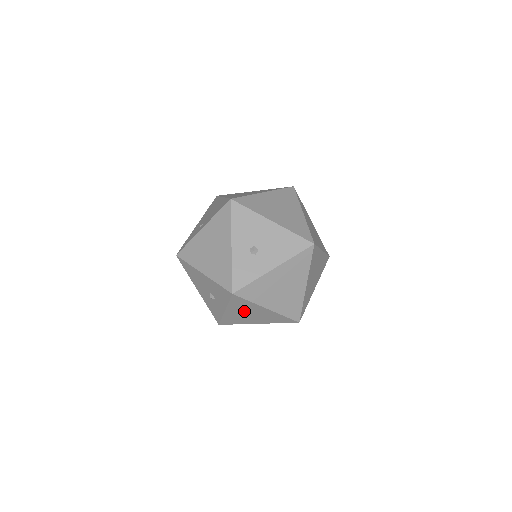
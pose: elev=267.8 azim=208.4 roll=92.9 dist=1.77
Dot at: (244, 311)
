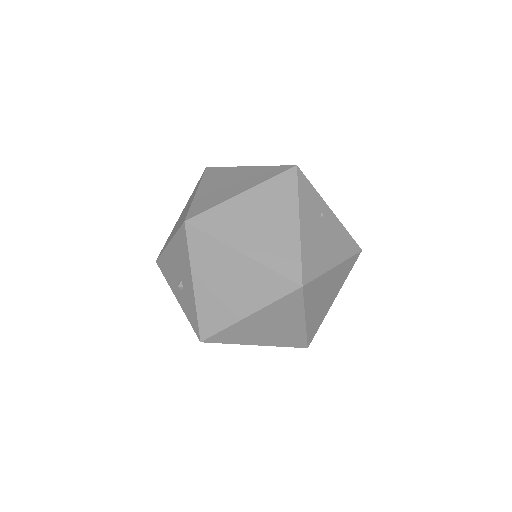
Dot at: (258, 332)
